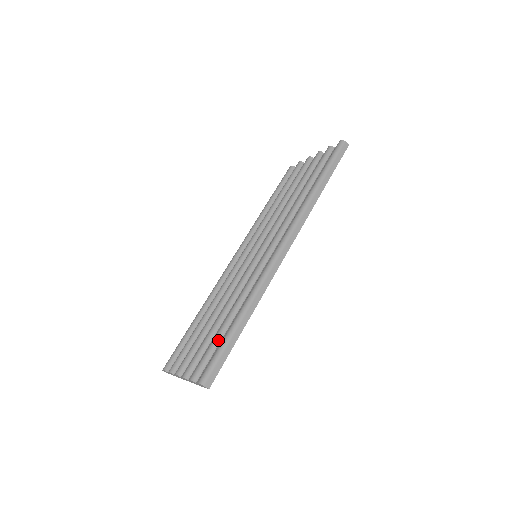
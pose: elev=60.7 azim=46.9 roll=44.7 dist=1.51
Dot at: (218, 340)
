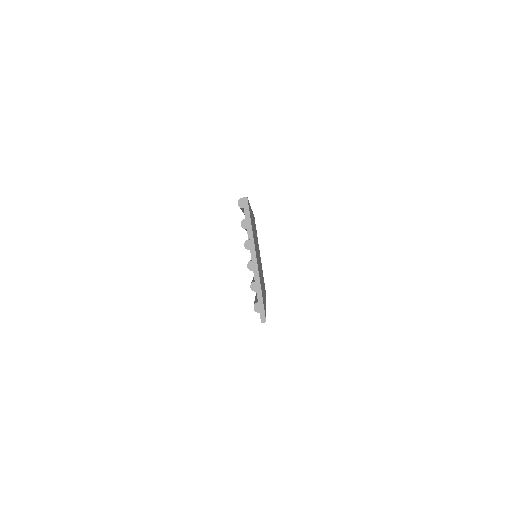
Dot at: occluded
